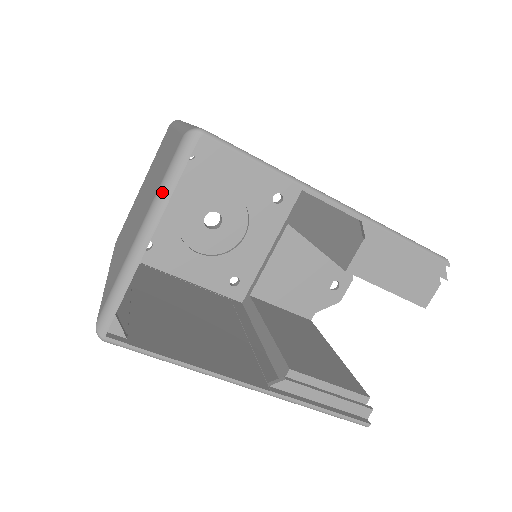
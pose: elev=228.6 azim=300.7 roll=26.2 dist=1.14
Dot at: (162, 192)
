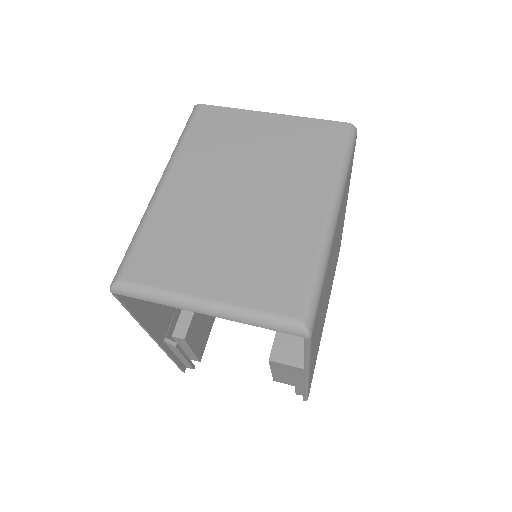
Dot at: (246, 317)
